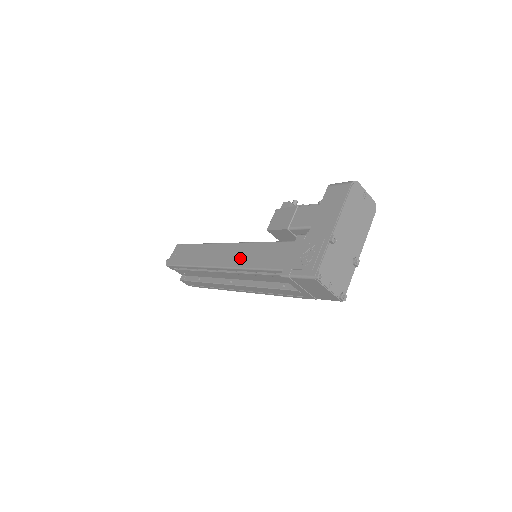
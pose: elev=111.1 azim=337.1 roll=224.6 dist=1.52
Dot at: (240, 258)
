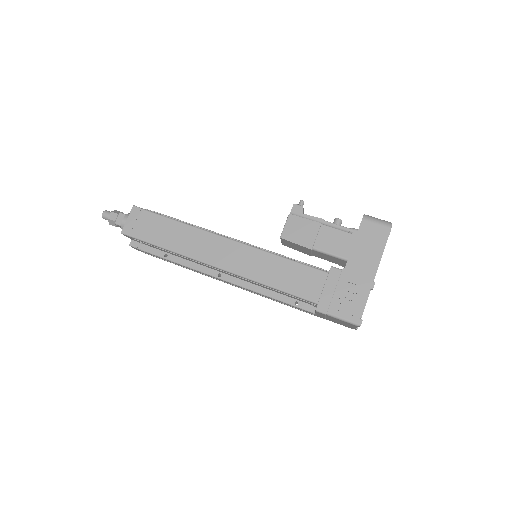
Dot at: (253, 268)
